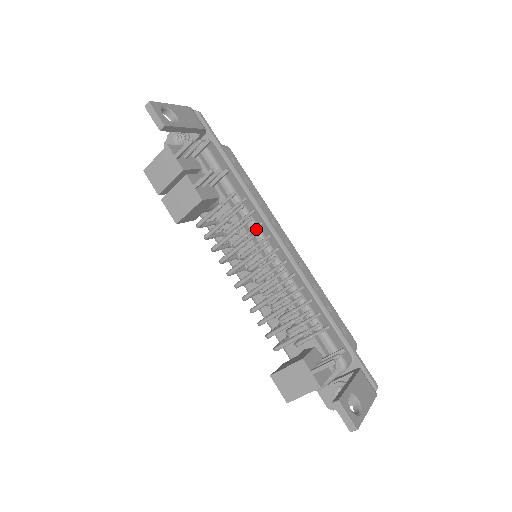
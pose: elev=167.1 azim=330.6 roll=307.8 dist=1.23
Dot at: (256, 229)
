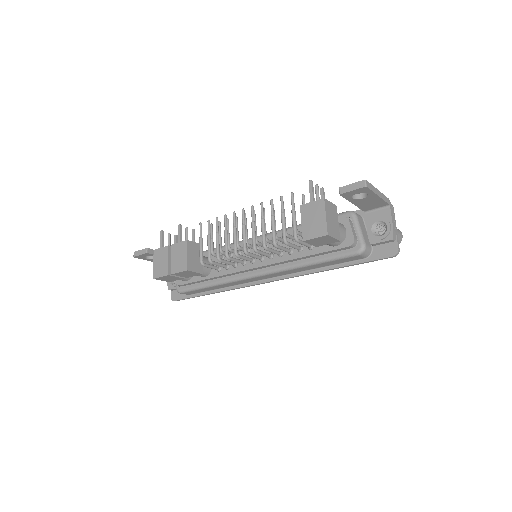
Dot at: (228, 225)
